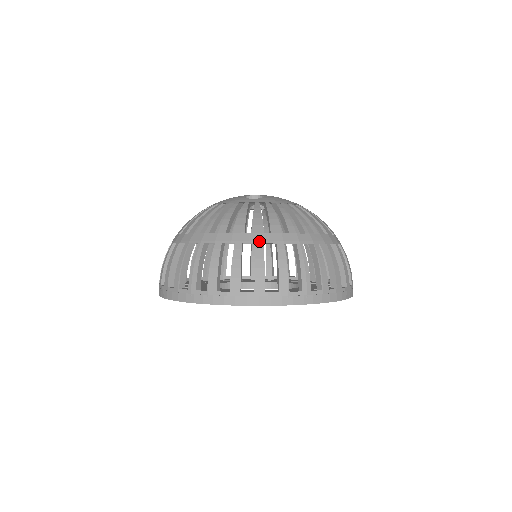
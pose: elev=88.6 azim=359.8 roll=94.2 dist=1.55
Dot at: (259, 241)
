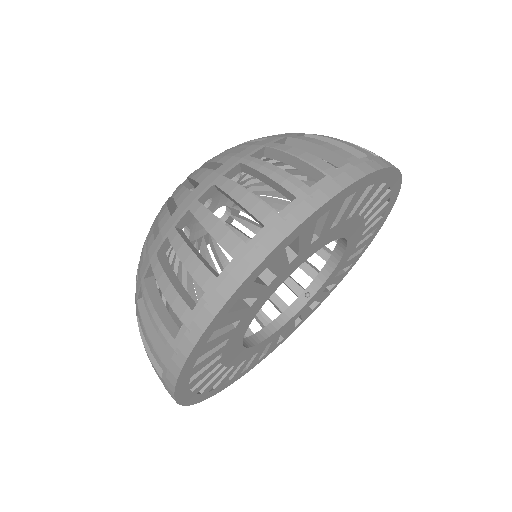
Dot at: (191, 203)
